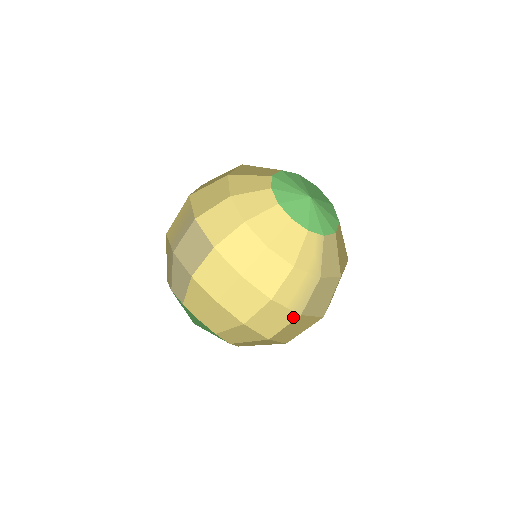
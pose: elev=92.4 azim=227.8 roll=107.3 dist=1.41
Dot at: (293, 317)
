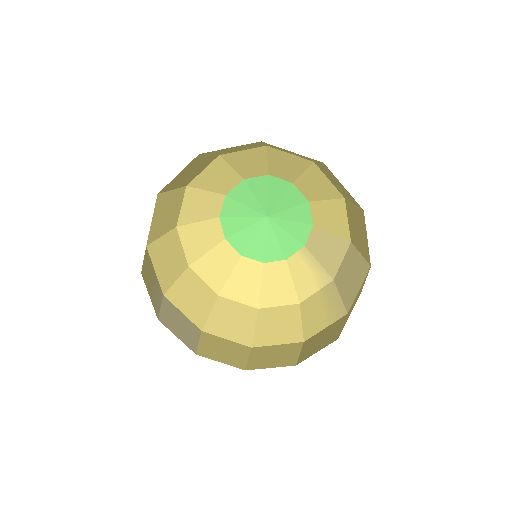
Dot at: (342, 320)
